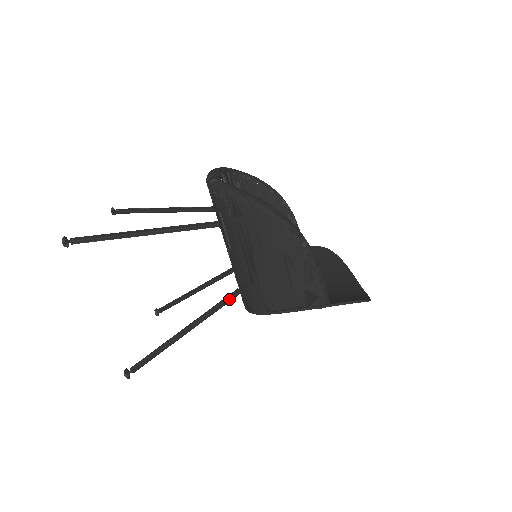
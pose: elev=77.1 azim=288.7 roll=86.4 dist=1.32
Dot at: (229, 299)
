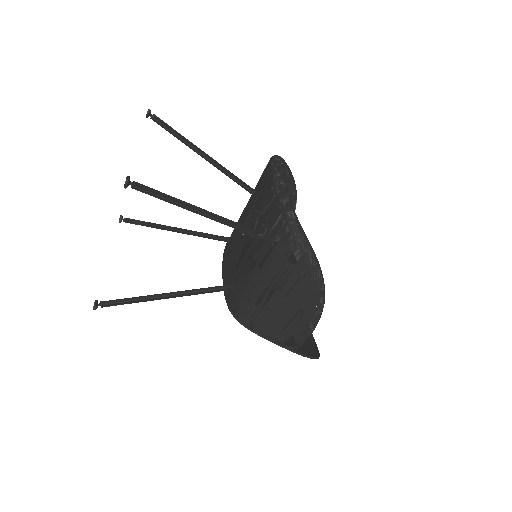
Dot at: (220, 290)
